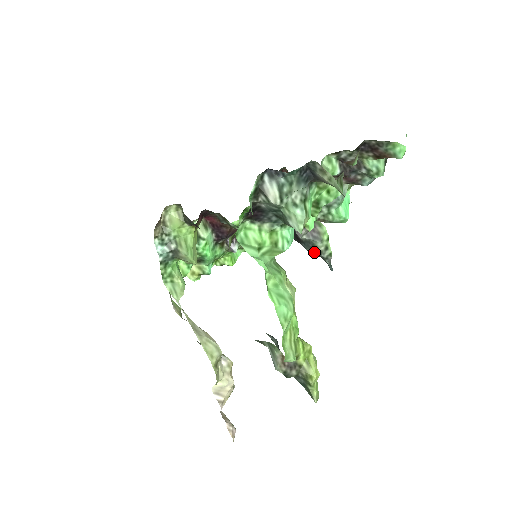
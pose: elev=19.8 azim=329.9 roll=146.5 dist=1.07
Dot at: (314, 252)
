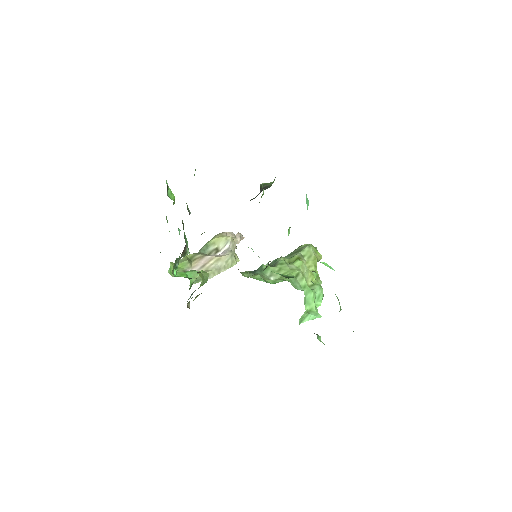
Dot at: occluded
